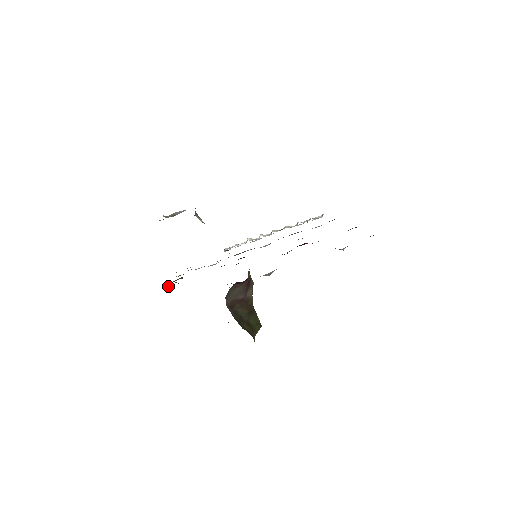
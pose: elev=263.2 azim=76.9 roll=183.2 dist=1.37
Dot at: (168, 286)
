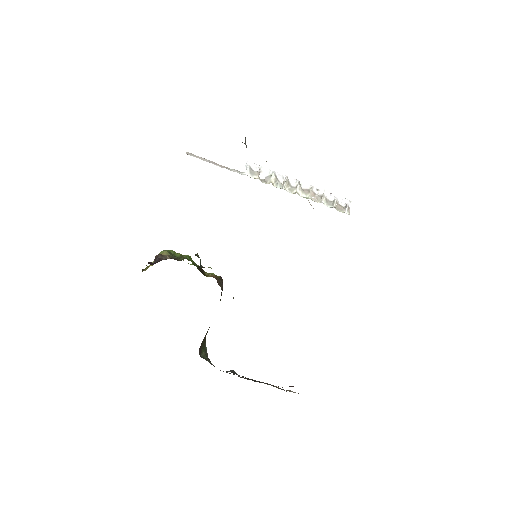
Dot at: occluded
